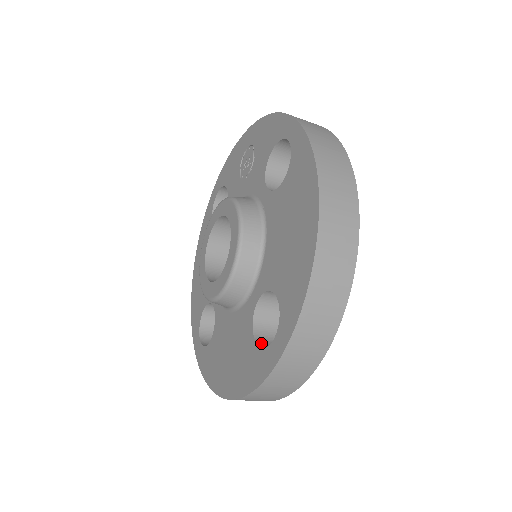
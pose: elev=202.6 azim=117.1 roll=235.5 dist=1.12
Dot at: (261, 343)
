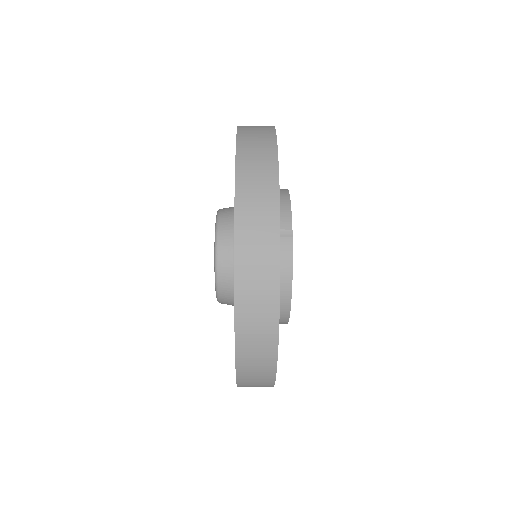
Dot at: occluded
